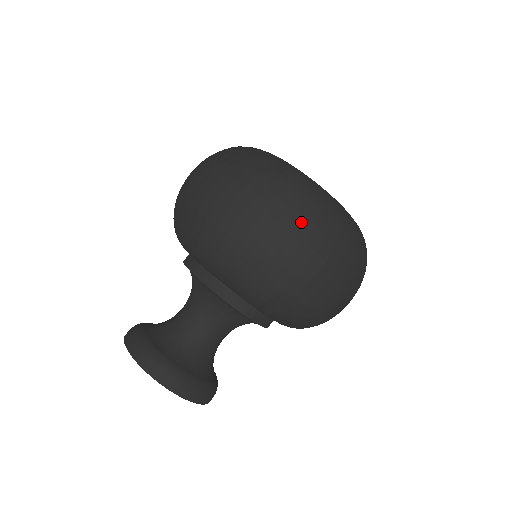
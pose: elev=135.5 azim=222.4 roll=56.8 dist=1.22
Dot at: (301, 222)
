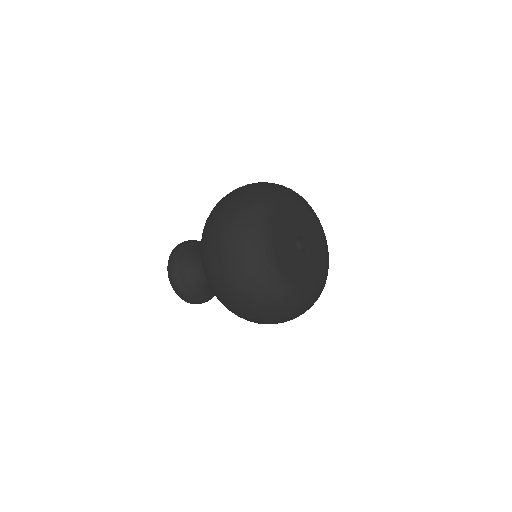
Dot at: (228, 253)
